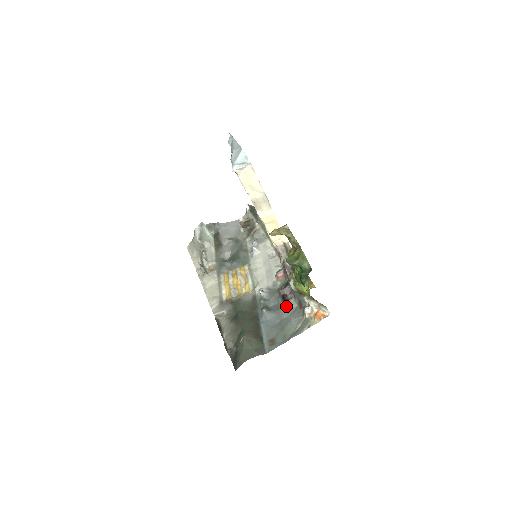
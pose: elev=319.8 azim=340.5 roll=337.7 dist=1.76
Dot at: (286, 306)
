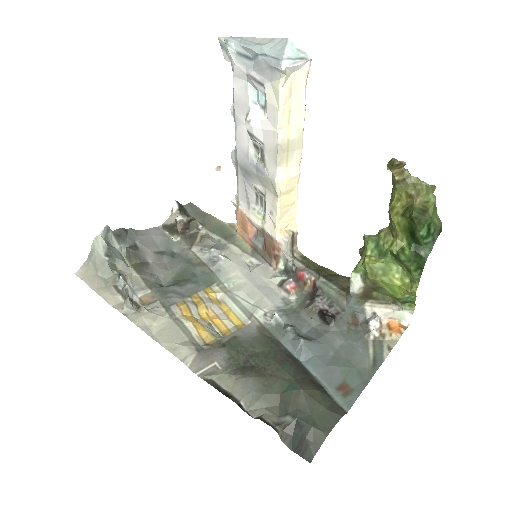
Dot at: (334, 327)
